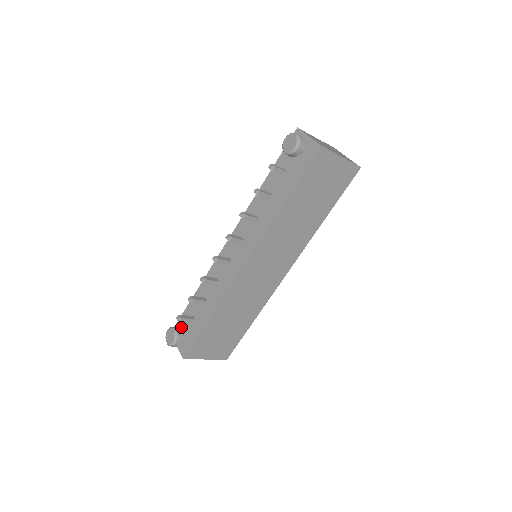
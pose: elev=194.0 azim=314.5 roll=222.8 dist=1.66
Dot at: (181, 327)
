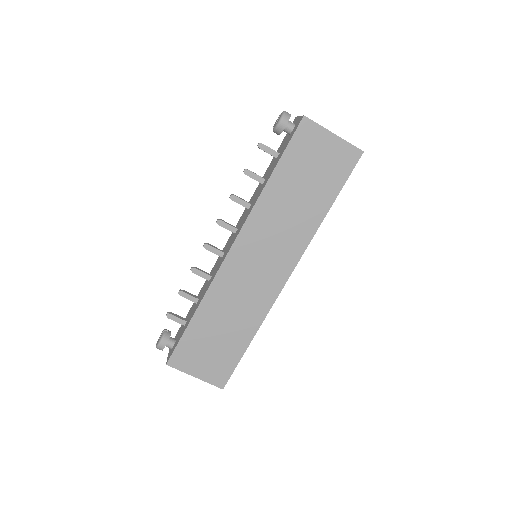
Dot at: (177, 335)
